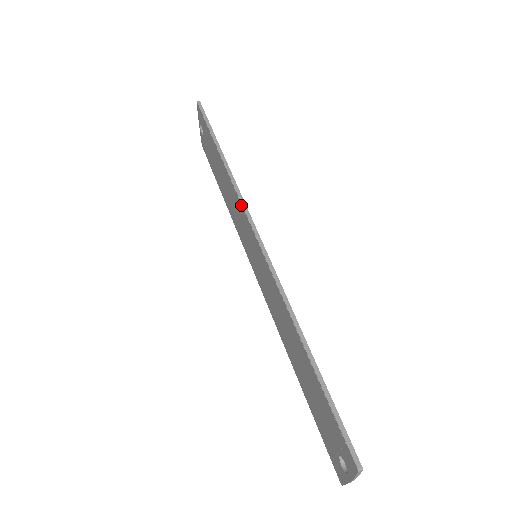
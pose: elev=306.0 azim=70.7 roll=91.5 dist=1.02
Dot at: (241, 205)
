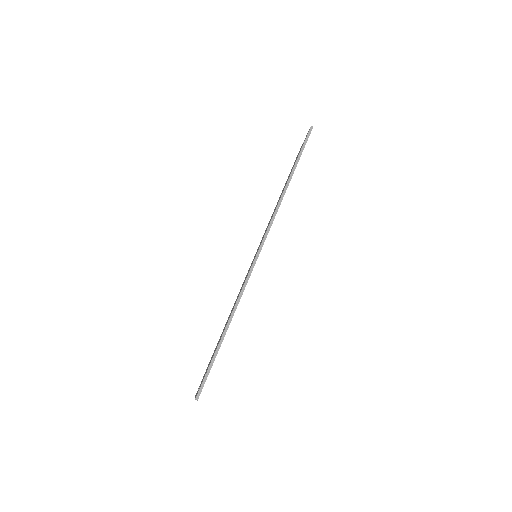
Dot at: (269, 224)
